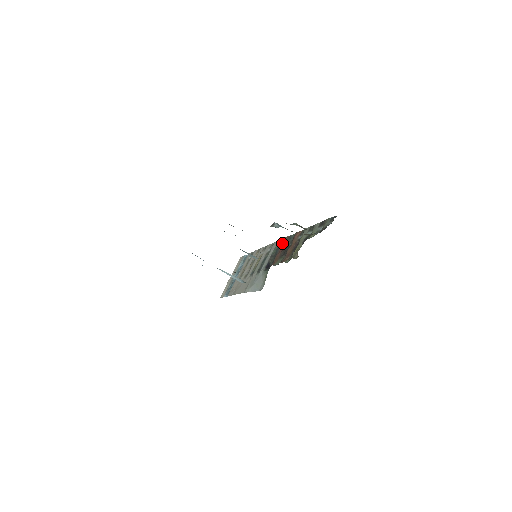
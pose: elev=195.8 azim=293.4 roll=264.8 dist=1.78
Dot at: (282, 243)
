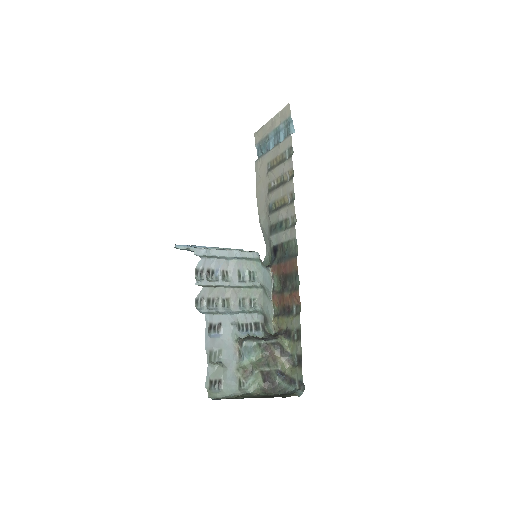
Dot at: (291, 261)
